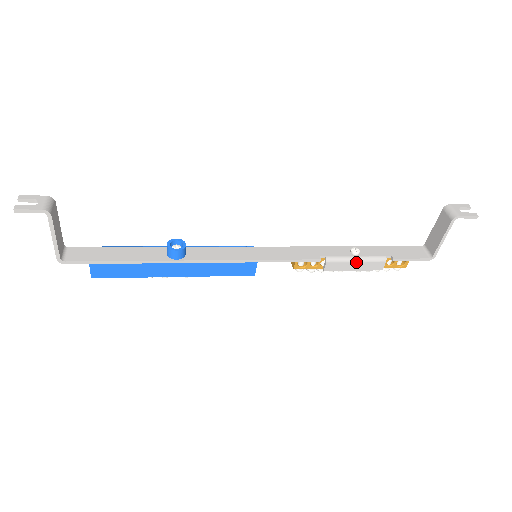
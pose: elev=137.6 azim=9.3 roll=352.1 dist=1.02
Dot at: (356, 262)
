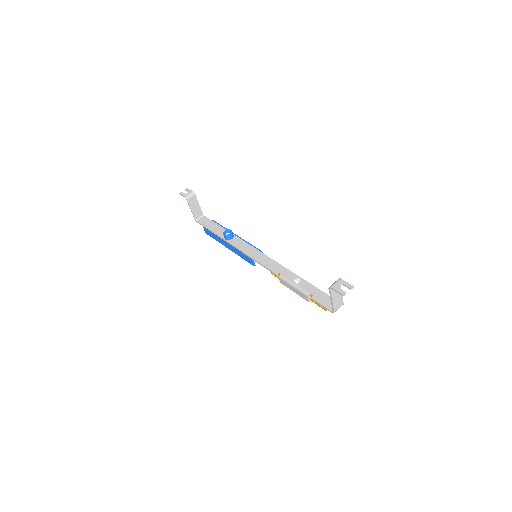
Dot at: (293, 287)
